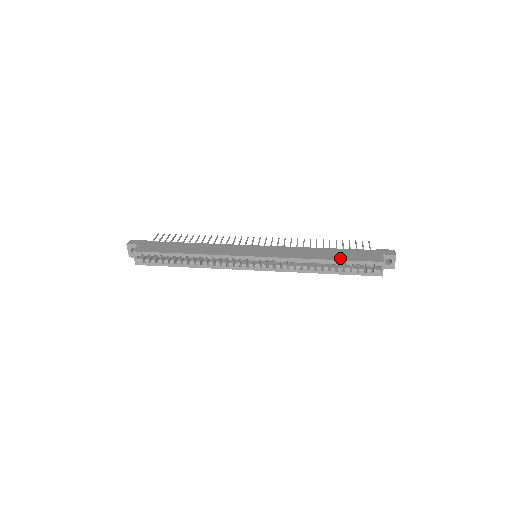
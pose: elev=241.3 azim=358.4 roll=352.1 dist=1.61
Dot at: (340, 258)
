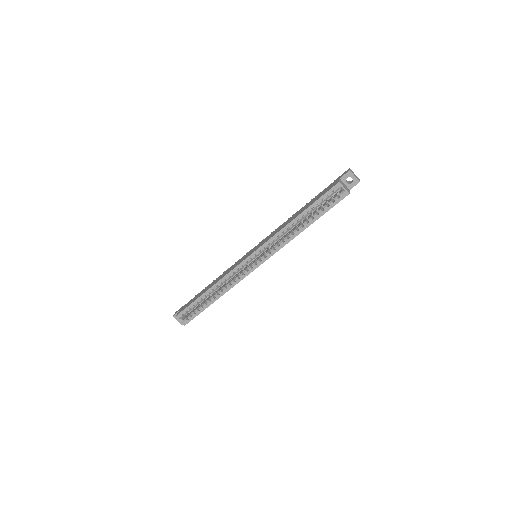
Dot at: (307, 207)
